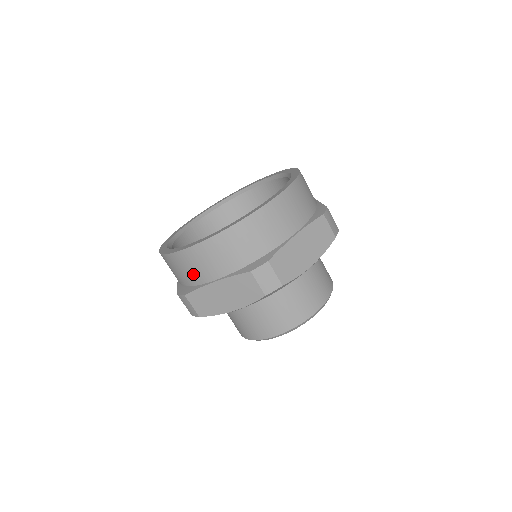
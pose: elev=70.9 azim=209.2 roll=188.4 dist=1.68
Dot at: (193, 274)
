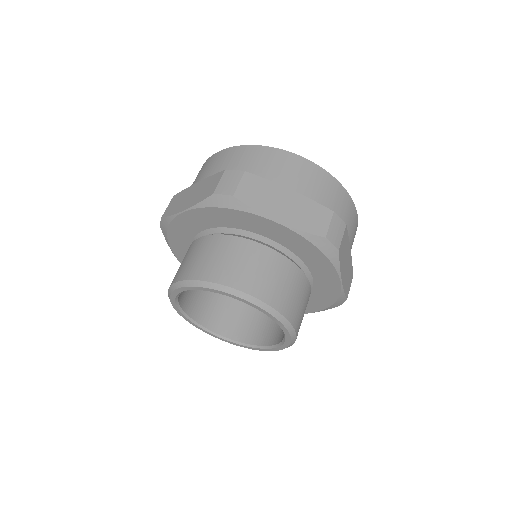
Dot at: (195, 181)
